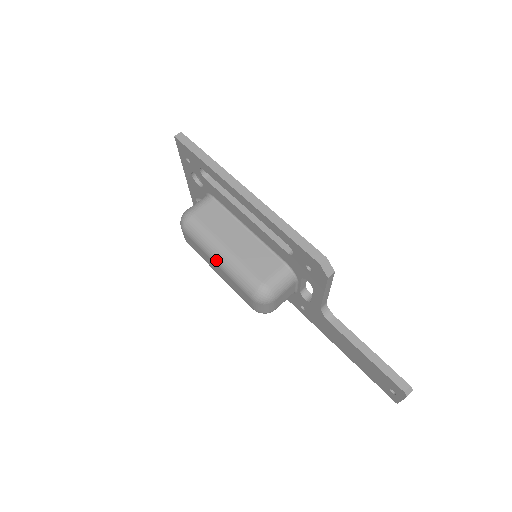
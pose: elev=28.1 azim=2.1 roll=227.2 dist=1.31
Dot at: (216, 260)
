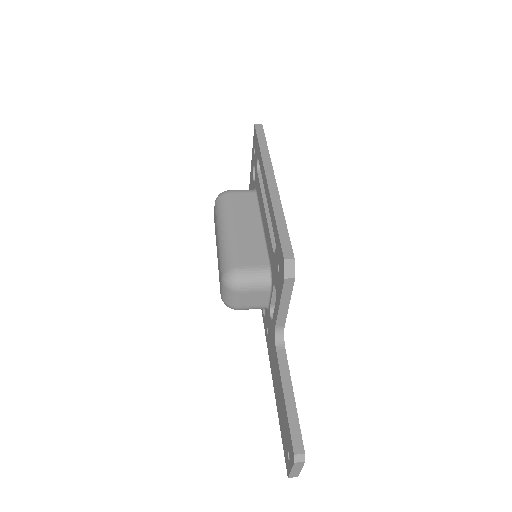
Dot at: (219, 234)
